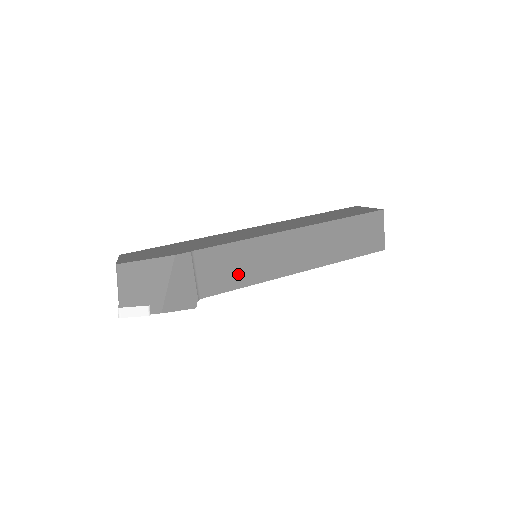
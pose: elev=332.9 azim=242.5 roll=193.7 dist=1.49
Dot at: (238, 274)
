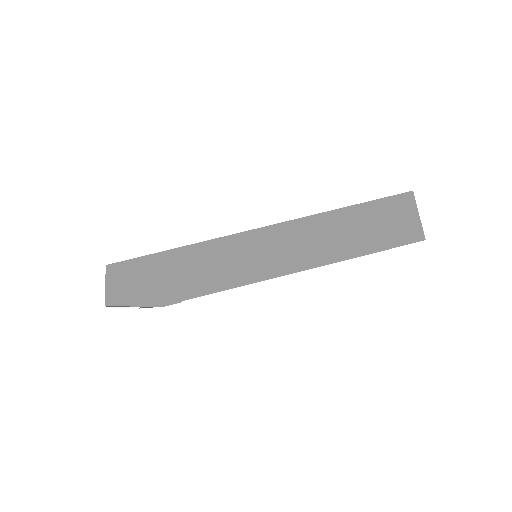
Dot at: occluded
